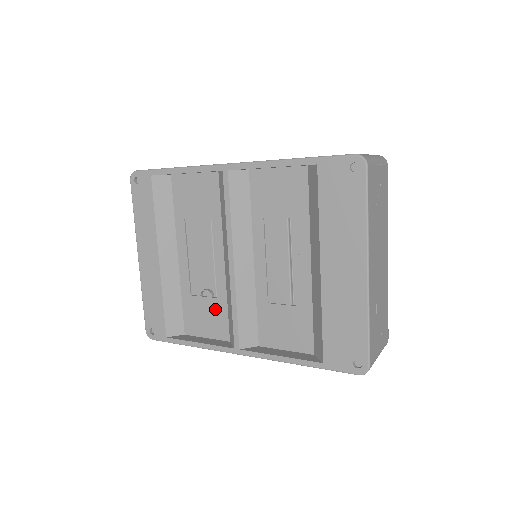
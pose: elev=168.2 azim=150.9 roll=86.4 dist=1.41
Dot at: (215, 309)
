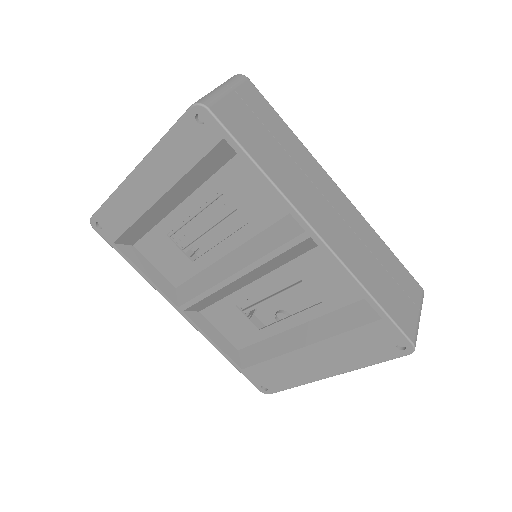
Dot at: (183, 264)
